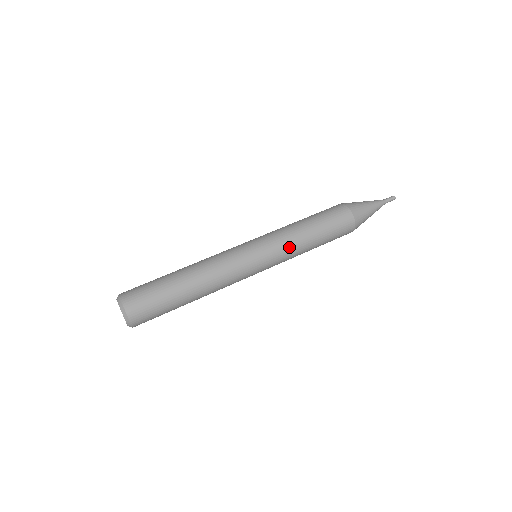
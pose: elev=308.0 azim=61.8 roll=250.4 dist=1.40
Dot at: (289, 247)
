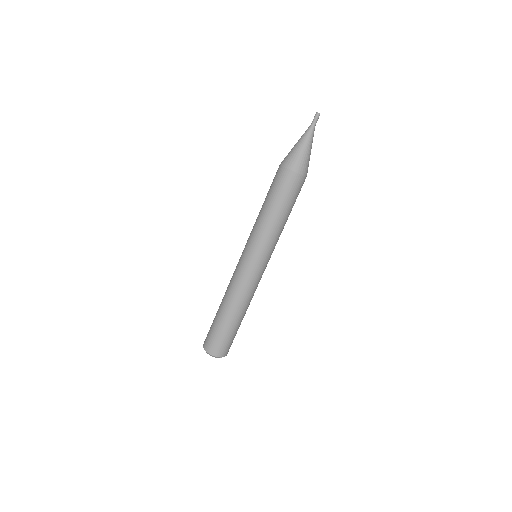
Dot at: (269, 238)
